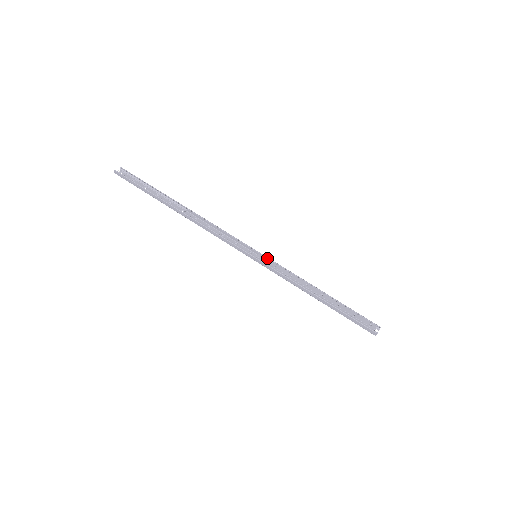
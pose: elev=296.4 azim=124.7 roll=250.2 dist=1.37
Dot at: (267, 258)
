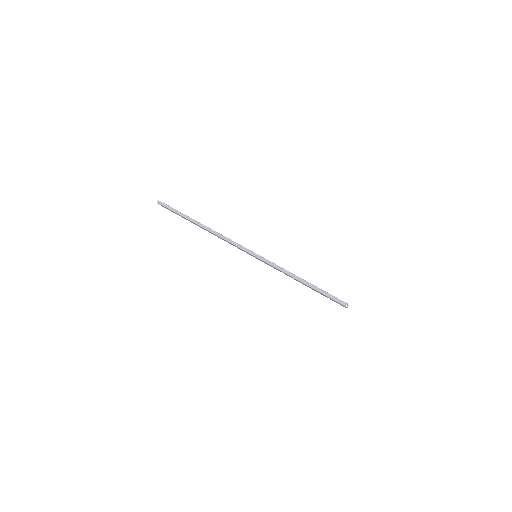
Dot at: occluded
